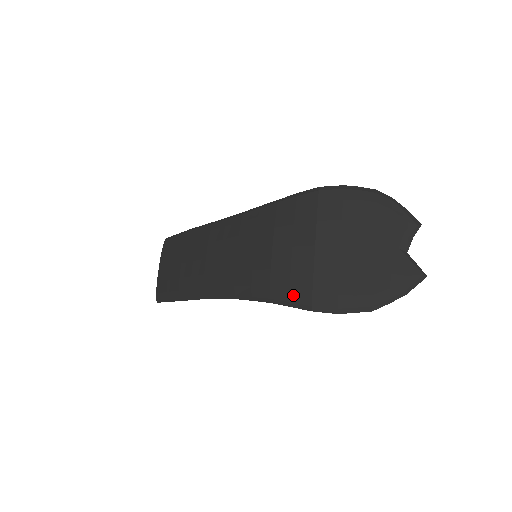
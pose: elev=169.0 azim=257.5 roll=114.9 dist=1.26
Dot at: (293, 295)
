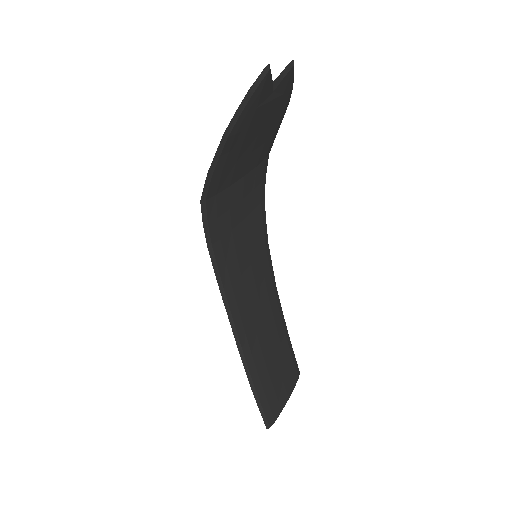
Dot at: occluded
